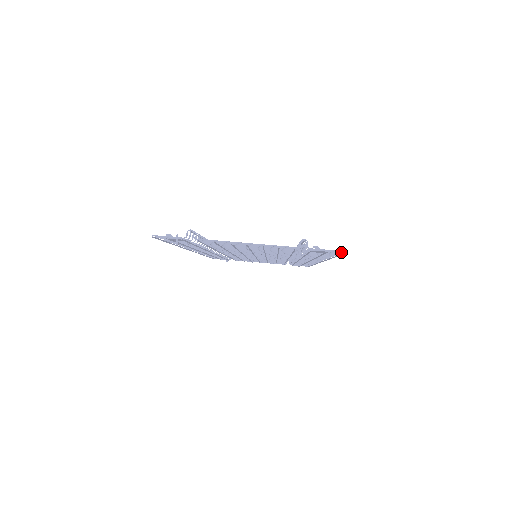
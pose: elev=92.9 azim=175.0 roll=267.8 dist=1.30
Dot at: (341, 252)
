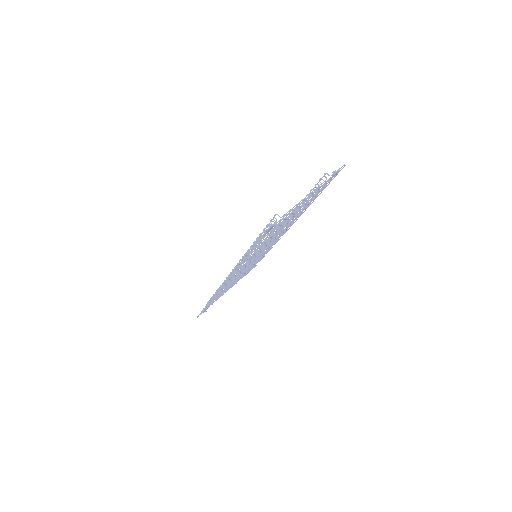
Dot at: occluded
